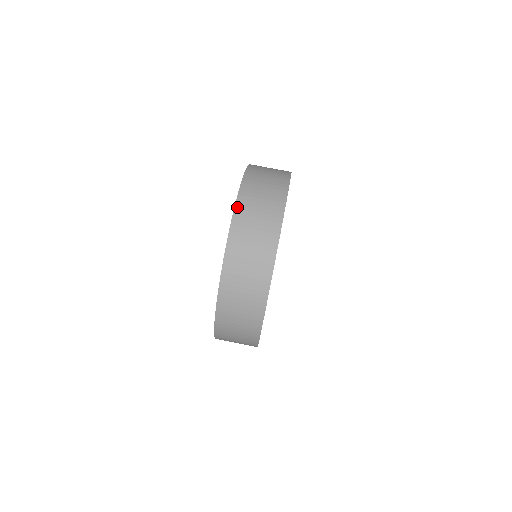
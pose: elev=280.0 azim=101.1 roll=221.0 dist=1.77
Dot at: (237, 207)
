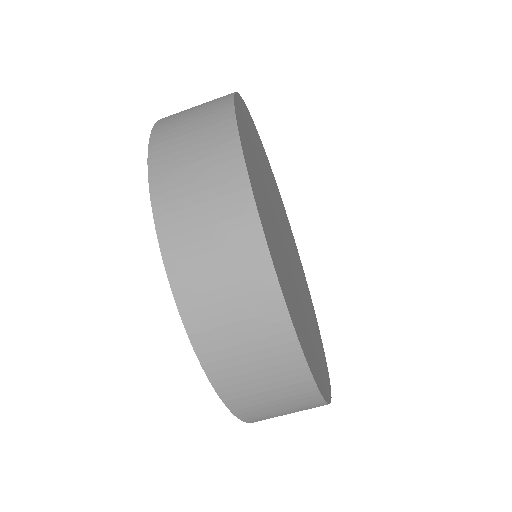
Dot at: (226, 399)
